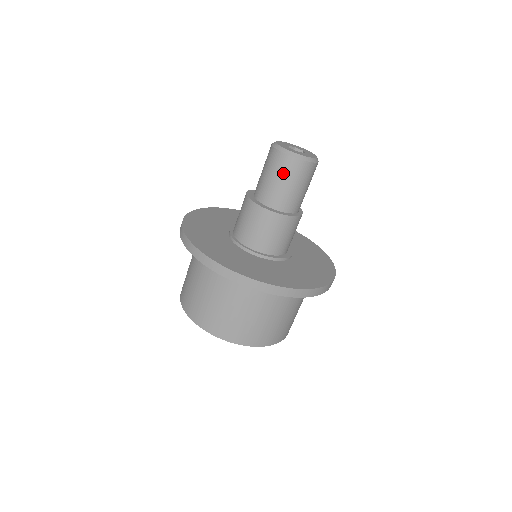
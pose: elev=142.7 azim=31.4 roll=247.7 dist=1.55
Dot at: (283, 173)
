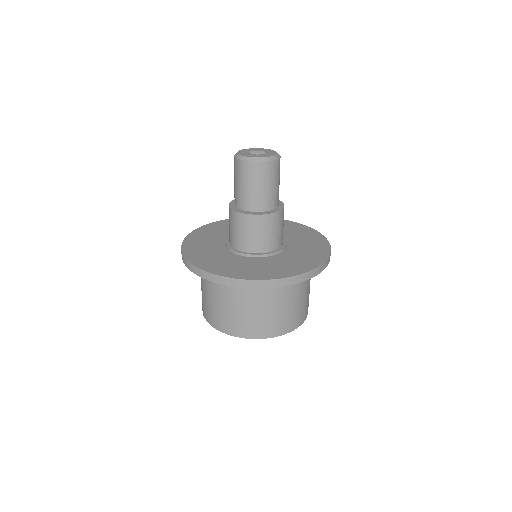
Dot at: (272, 177)
